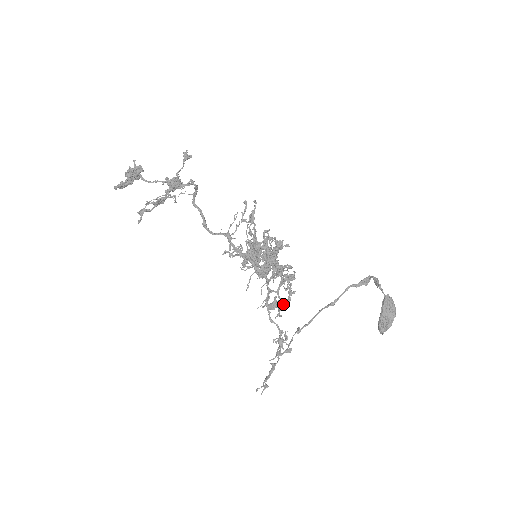
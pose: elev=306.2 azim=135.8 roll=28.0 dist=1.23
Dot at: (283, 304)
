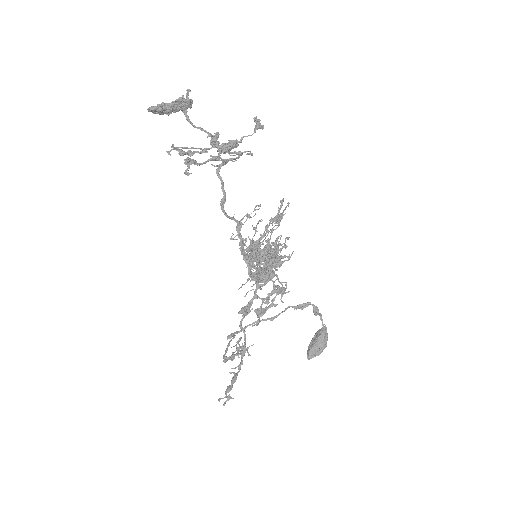
Dot at: (261, 313)
